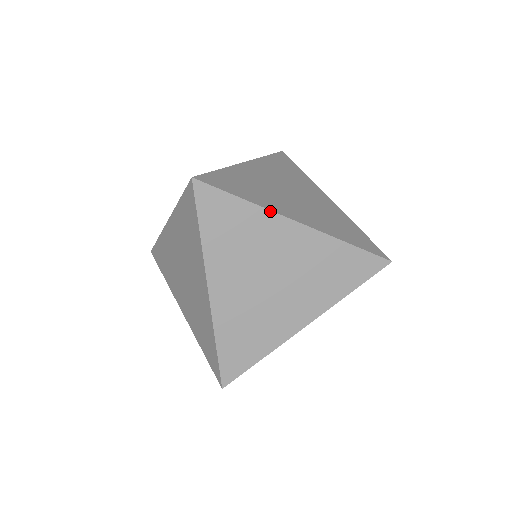
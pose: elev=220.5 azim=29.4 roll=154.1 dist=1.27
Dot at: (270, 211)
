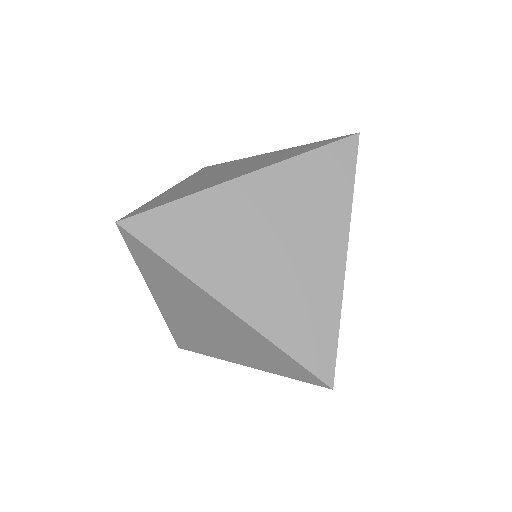
Dot at: (196, 284)
